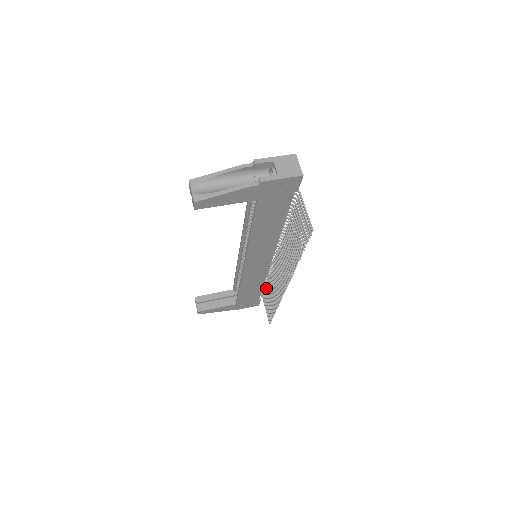
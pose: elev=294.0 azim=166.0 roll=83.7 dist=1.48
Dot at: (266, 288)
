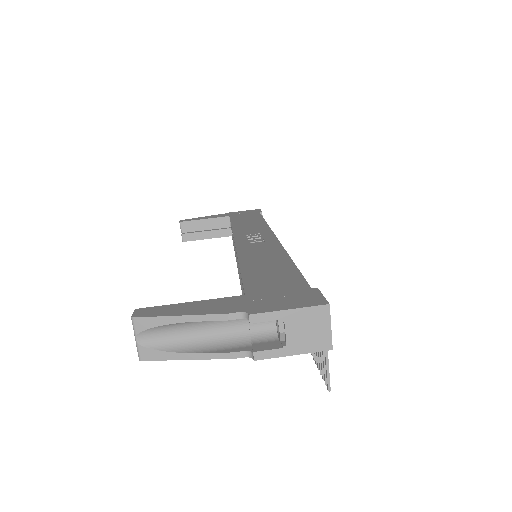
Dot at: occluded
